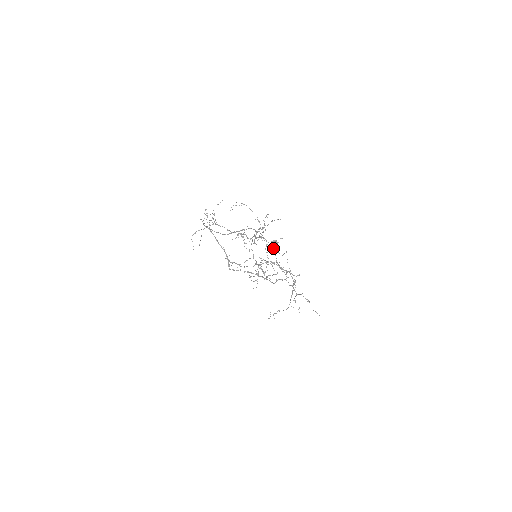
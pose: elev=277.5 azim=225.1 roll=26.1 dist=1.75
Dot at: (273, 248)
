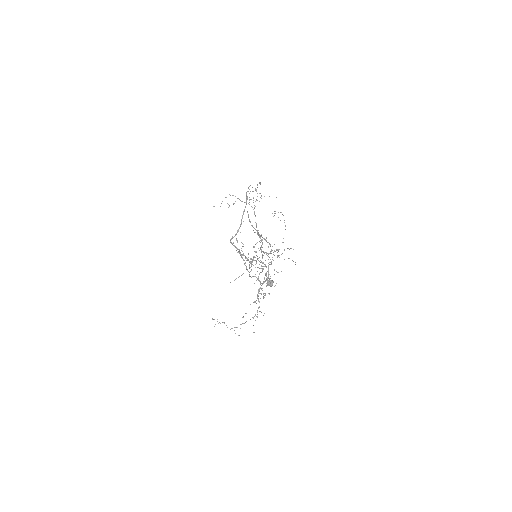
Dot at: (269, 274)
